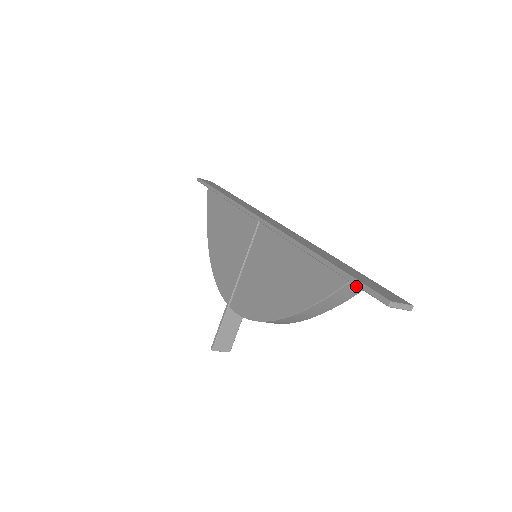
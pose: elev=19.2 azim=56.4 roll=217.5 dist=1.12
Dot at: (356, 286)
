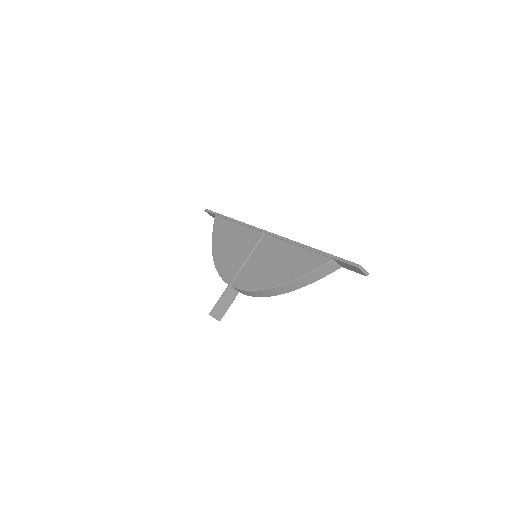
Dot at: (335, 265)
